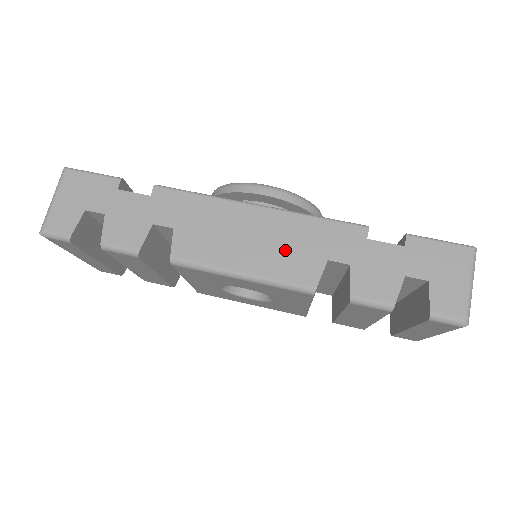
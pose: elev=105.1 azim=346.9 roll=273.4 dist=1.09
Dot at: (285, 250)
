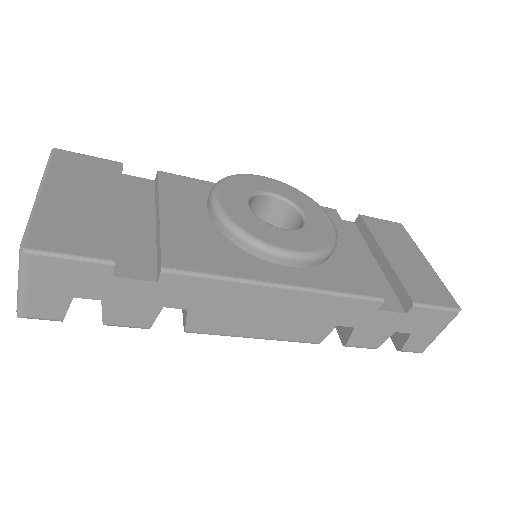
Dot at: (301, 321)
